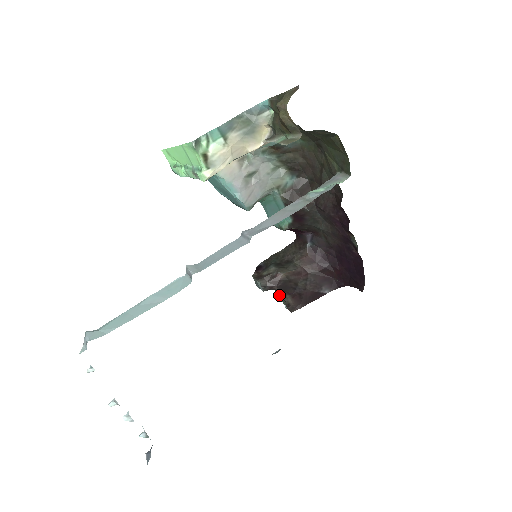
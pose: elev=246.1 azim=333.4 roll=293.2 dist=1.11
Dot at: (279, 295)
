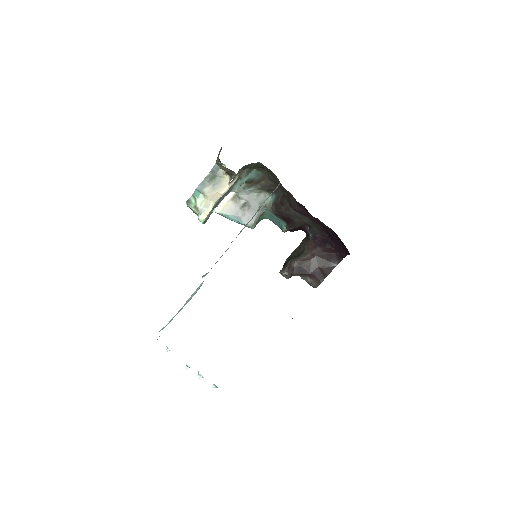
Dot at: (301, 278)
